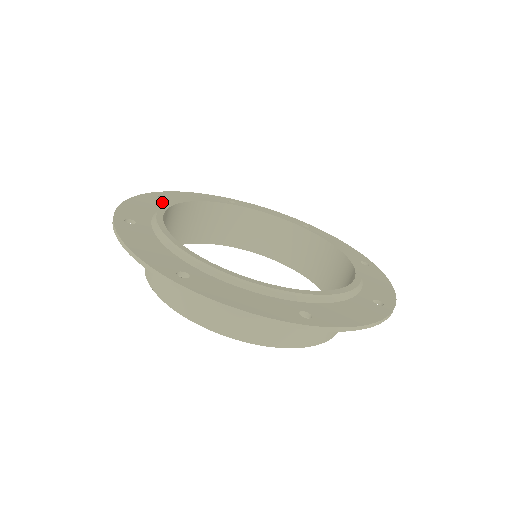
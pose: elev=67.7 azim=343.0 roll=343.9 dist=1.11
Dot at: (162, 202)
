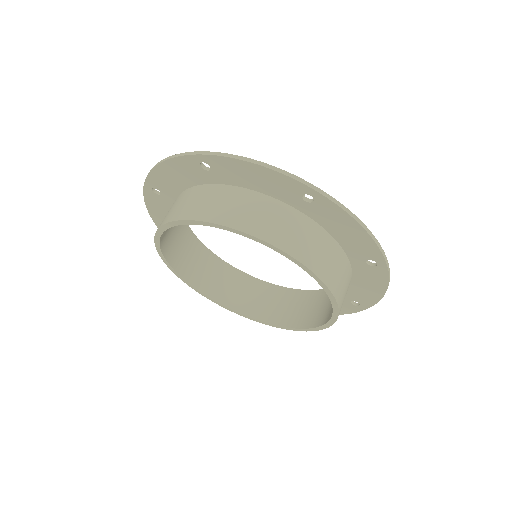
Dot at: occluded
